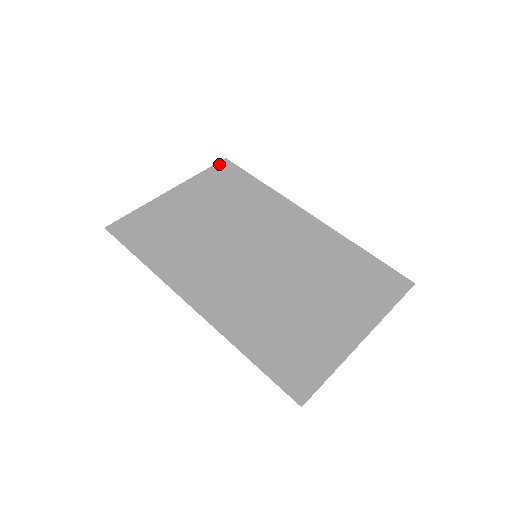
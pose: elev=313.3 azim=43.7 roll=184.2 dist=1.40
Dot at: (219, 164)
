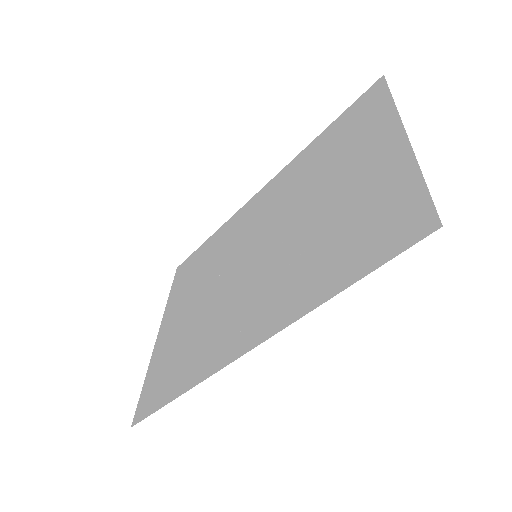
Dot at: (176, 276)
